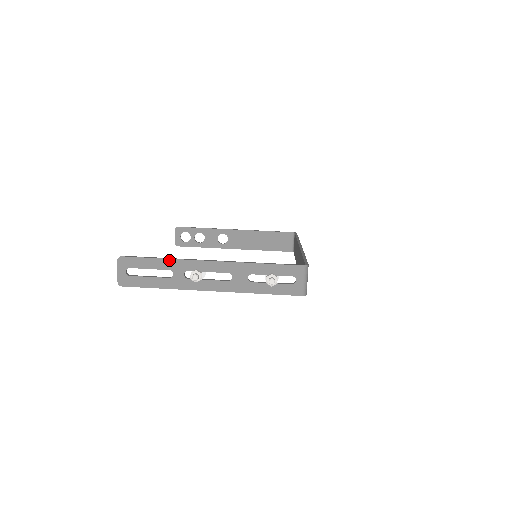
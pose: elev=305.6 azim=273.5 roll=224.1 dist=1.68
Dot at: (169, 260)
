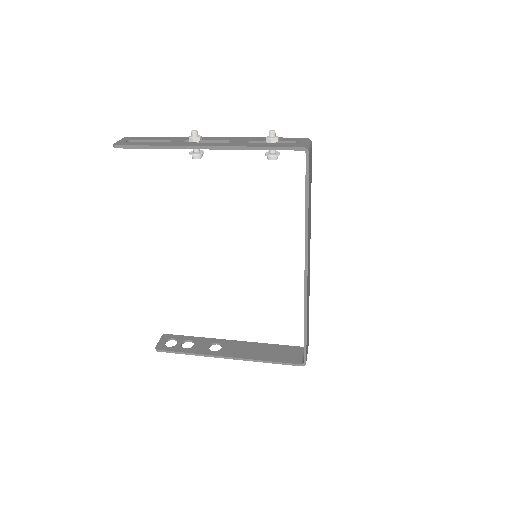
Dot at: (173, 137)
